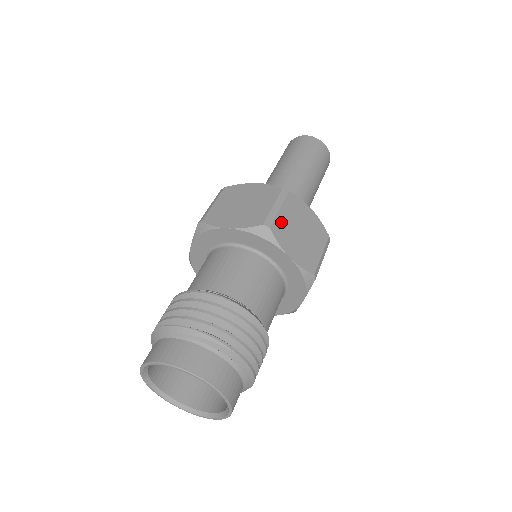
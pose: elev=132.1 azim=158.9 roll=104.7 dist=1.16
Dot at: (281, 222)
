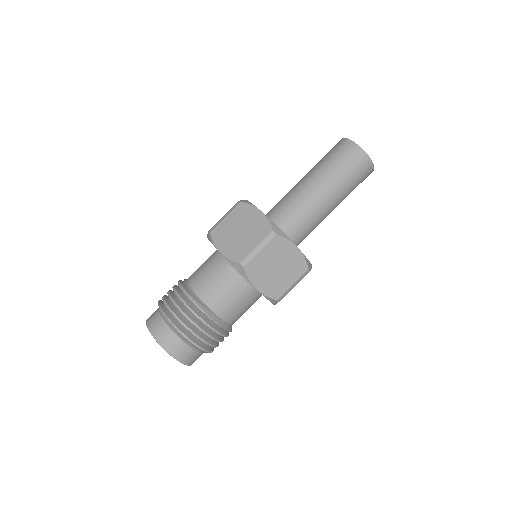
Dot at: (258, 262)
